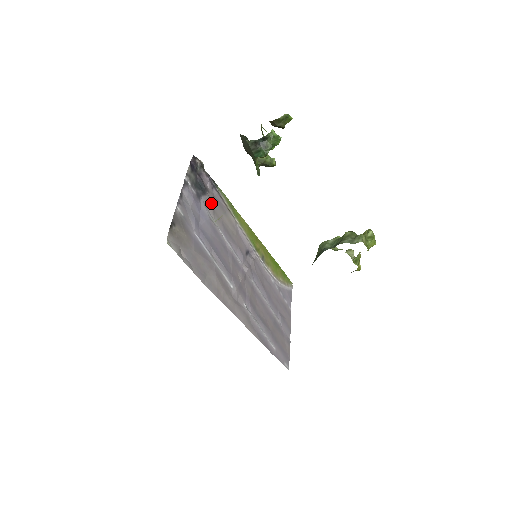
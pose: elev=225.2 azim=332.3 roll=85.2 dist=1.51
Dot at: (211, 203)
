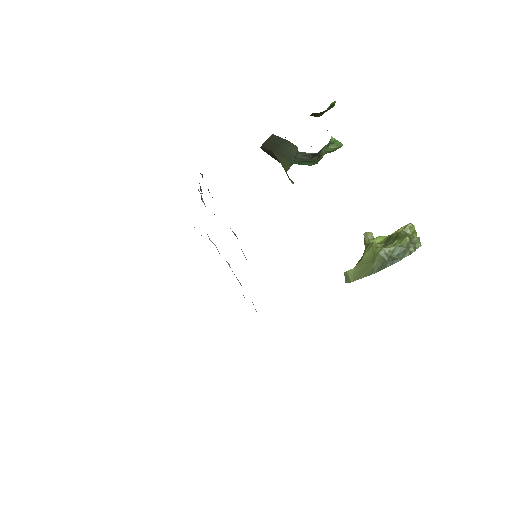
Dot at: occluded
